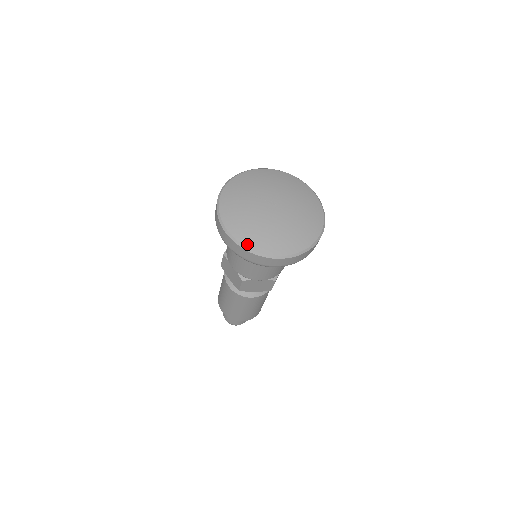
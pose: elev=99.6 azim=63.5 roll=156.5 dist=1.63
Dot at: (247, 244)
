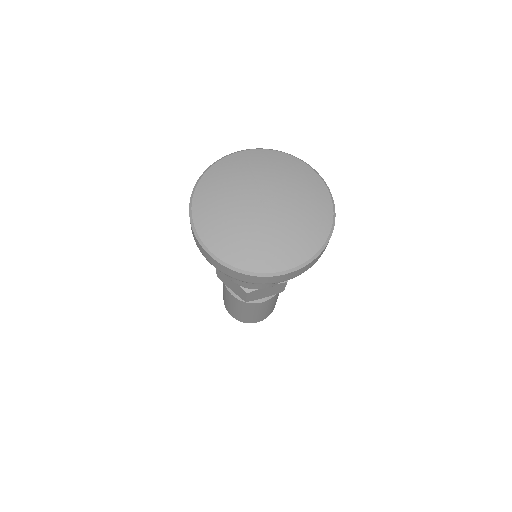
Dot at: (196, 217)
